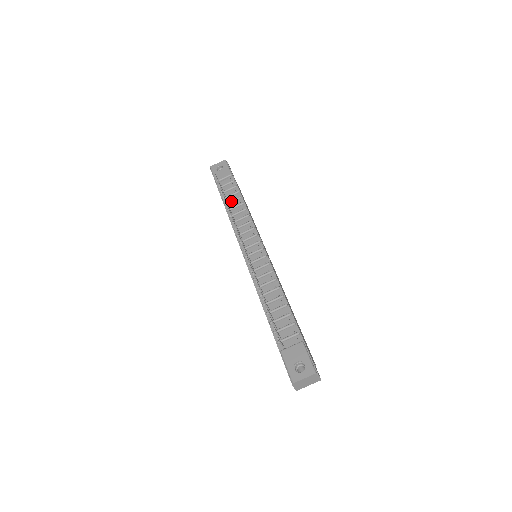
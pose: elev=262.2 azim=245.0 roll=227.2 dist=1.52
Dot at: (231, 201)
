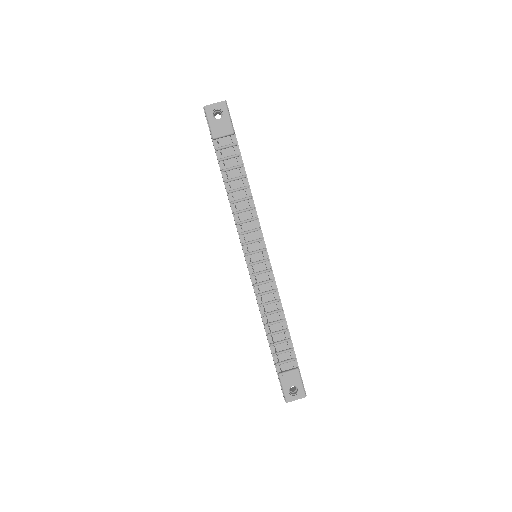
Dot at: (233, 179)
